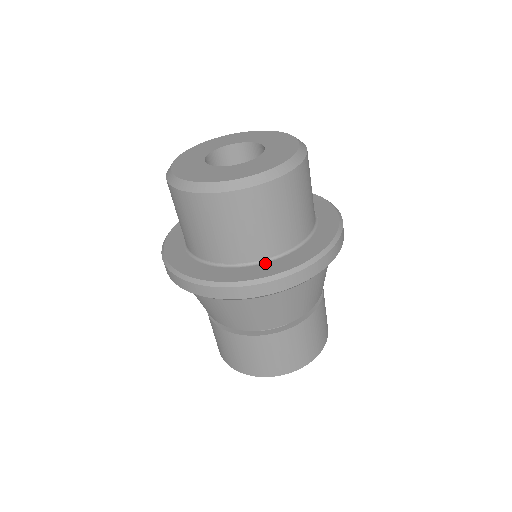
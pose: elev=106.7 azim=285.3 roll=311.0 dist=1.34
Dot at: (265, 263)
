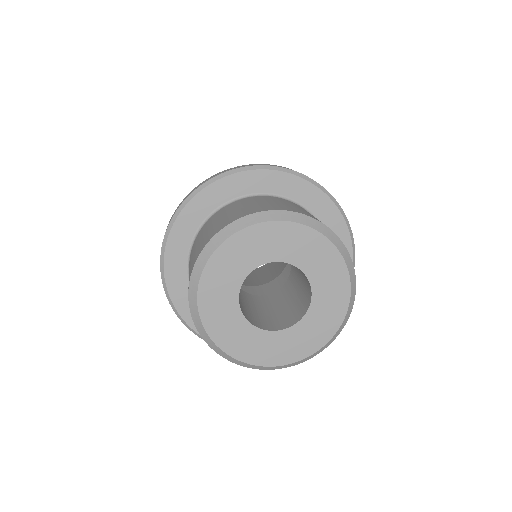
Dot at: occluded
